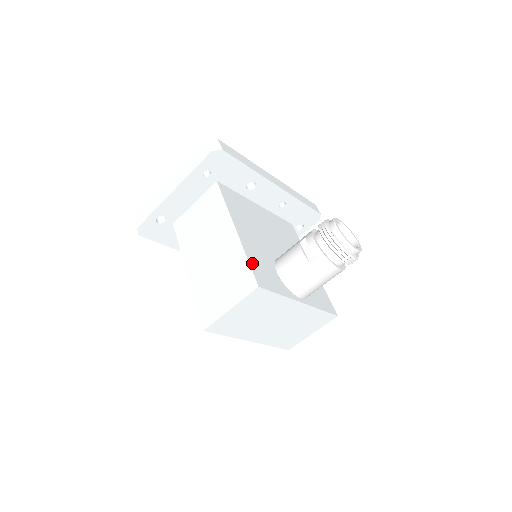
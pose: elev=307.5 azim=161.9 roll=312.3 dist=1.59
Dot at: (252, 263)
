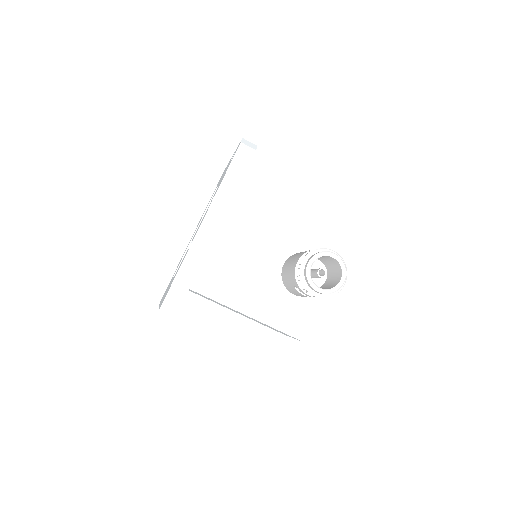
Dot at: (282, 327)
